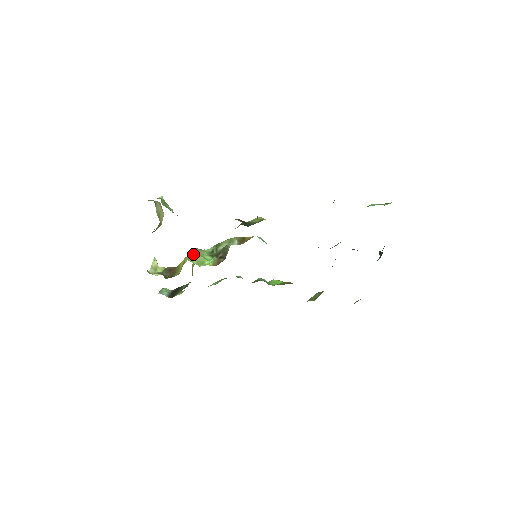
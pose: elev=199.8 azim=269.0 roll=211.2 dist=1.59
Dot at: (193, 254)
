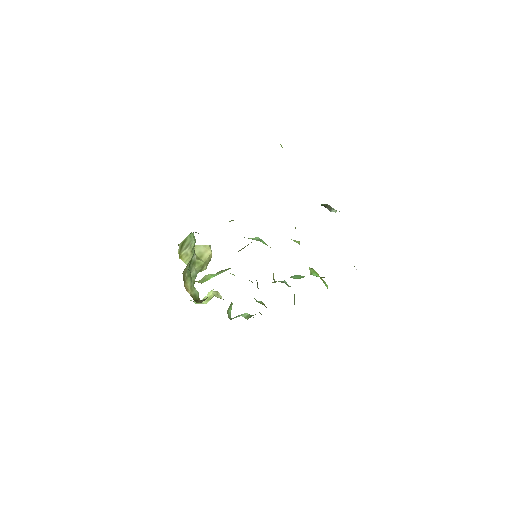
Dot at: (205, 275)
